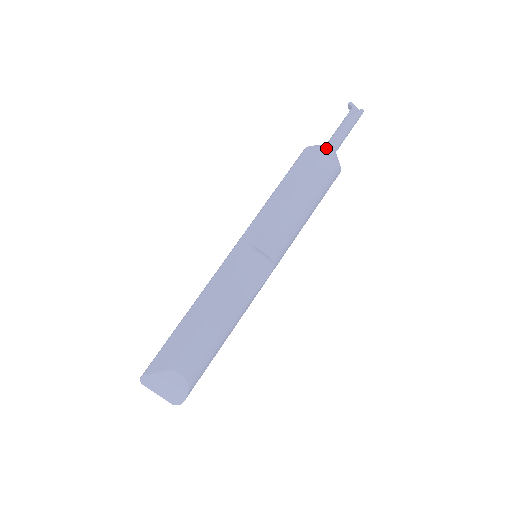
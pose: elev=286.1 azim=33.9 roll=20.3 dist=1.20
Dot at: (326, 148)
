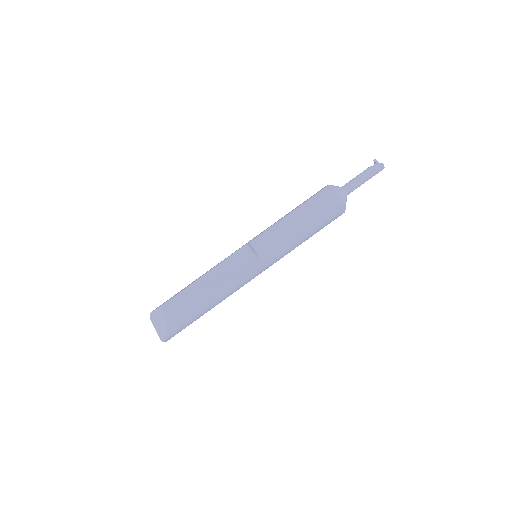
Dot at: (332, 185)
